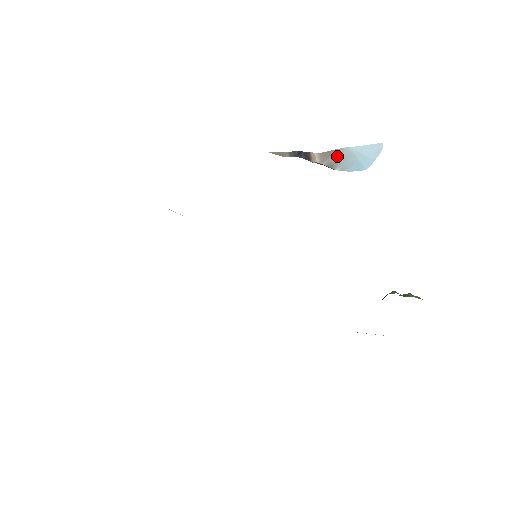
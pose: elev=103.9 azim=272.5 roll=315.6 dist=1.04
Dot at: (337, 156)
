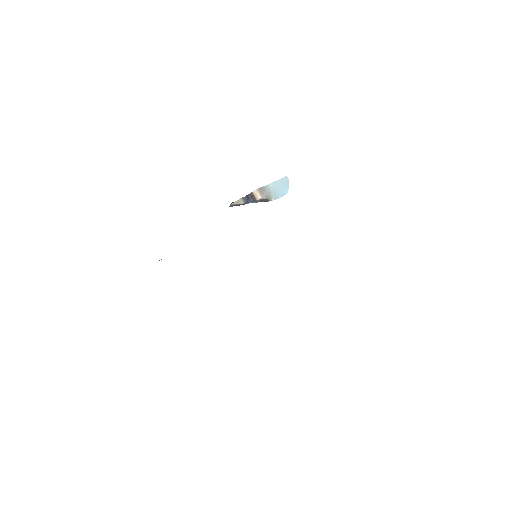
Dot at: (268, 191)
